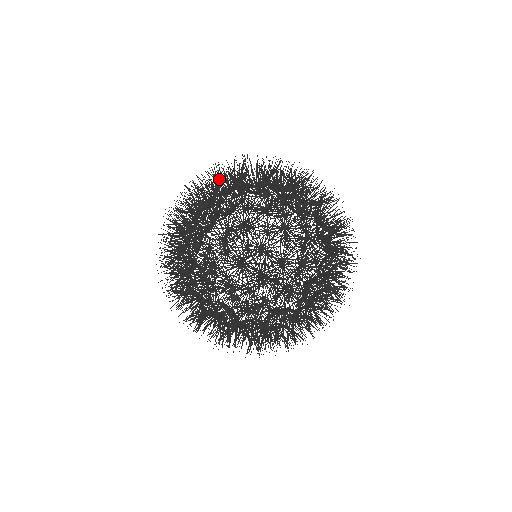
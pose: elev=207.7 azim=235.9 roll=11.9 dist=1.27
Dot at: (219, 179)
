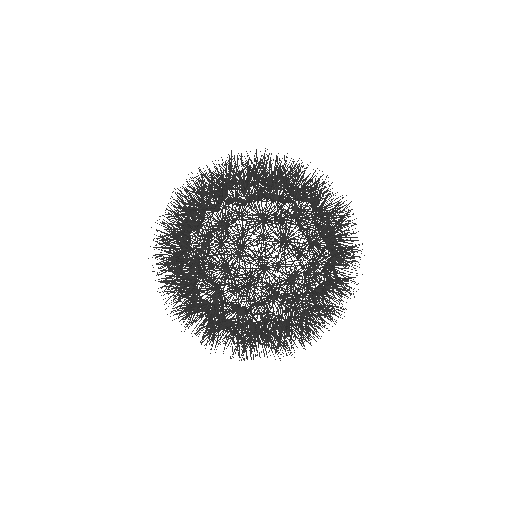
Dot at: (203, 185)
